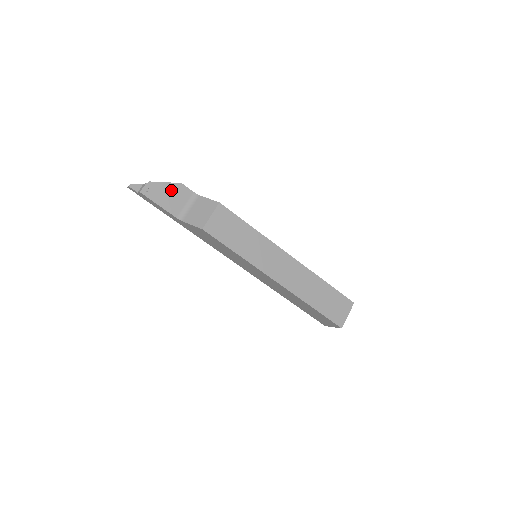
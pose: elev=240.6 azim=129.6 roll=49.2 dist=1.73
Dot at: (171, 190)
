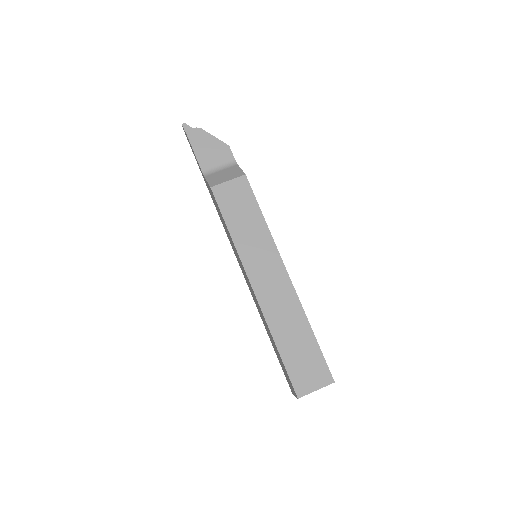
Dot at: (215, 146)
